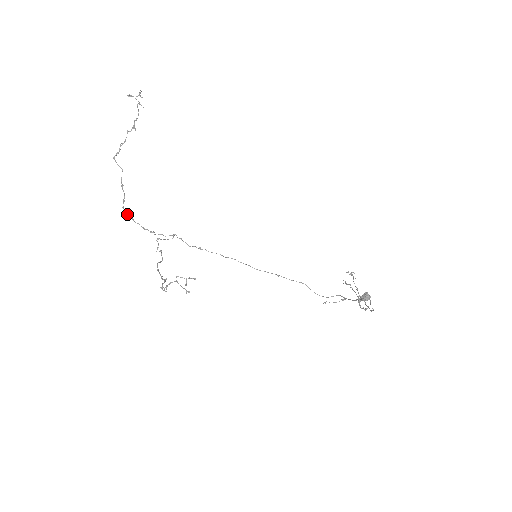
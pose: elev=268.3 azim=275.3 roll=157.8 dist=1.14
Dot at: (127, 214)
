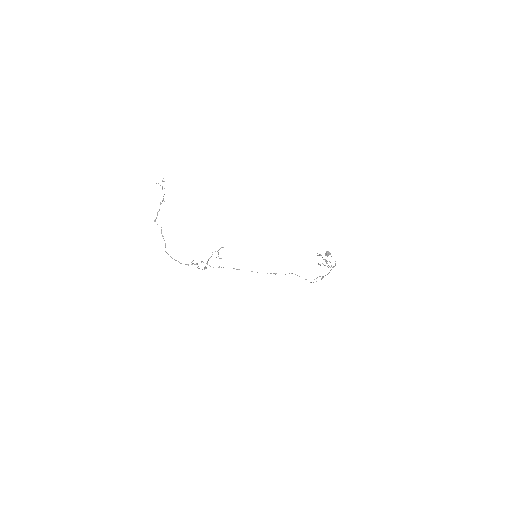
Dot at: occluded
